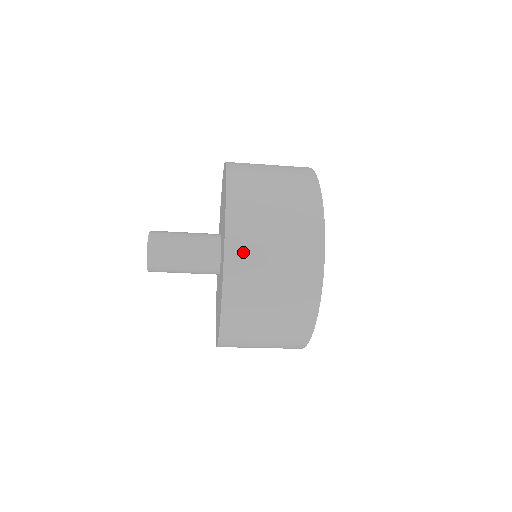
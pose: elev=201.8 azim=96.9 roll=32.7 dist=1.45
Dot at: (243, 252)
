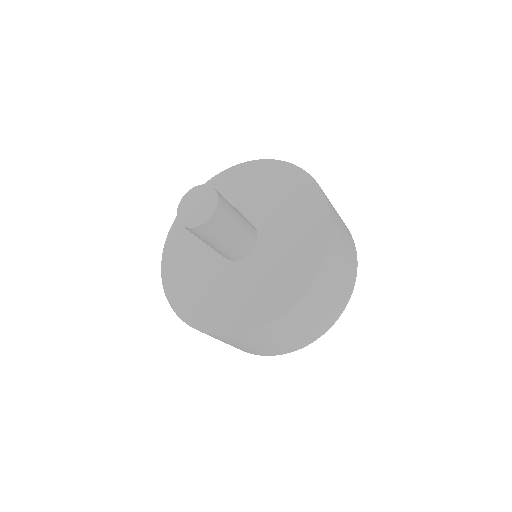
Dot at: (335, 248)
